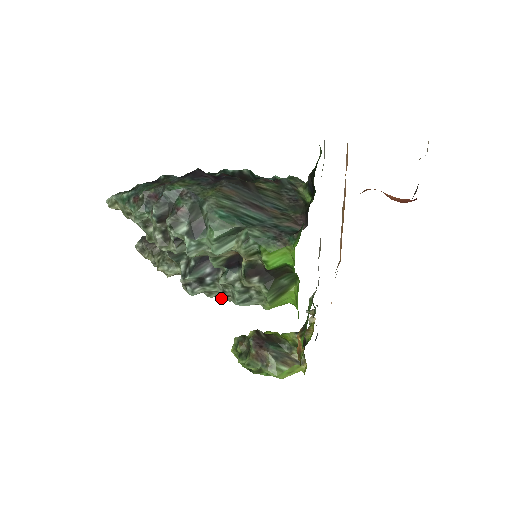
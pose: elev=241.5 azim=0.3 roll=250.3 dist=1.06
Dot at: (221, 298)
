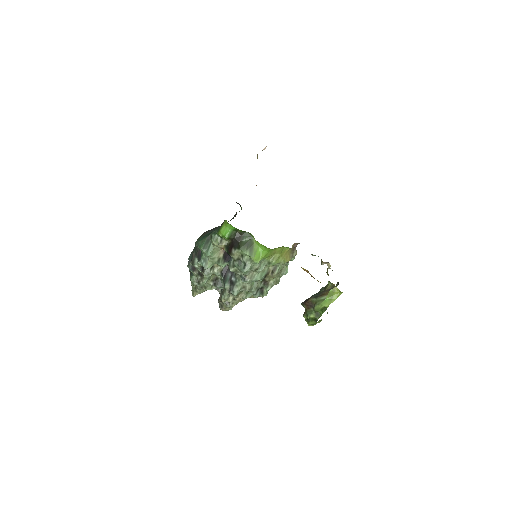
Dot at: (244, 281)
